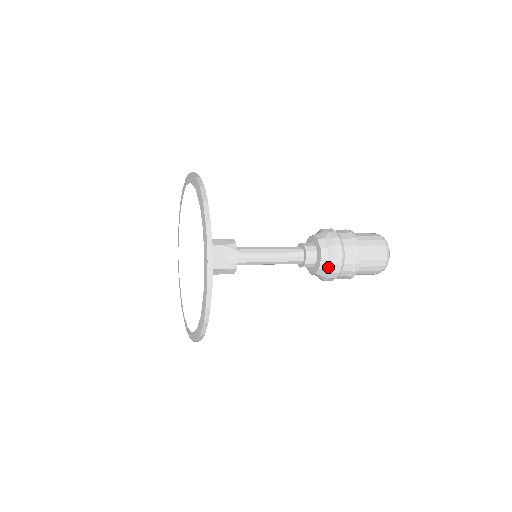
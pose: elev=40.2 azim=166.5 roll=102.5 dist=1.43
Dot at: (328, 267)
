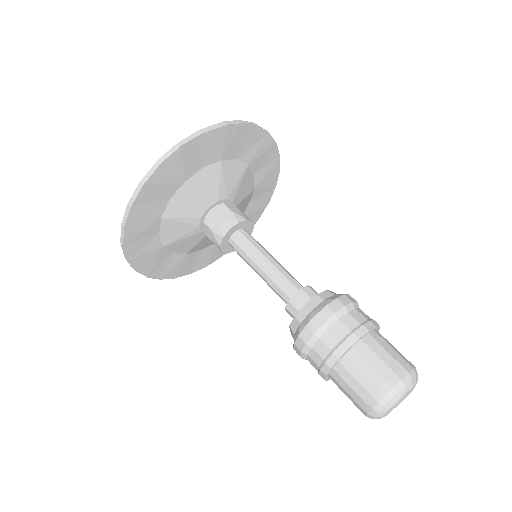
Dot at: (316, 308)
